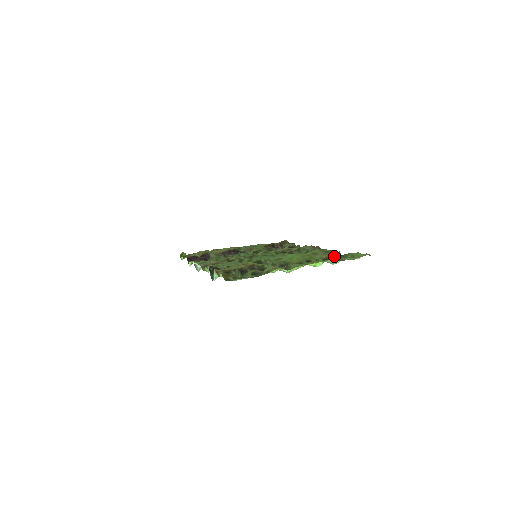
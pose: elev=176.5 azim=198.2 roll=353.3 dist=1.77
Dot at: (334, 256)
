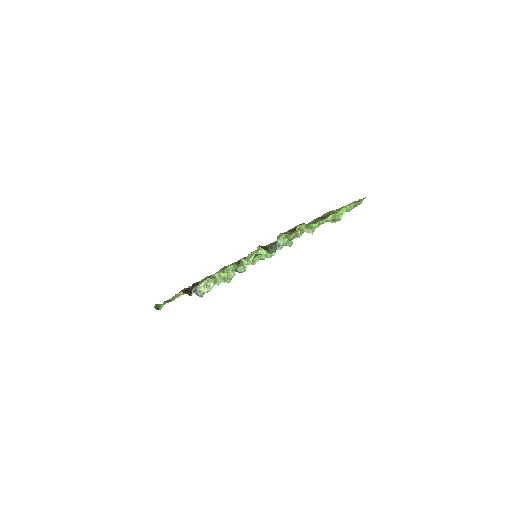
Dot at: occluded
